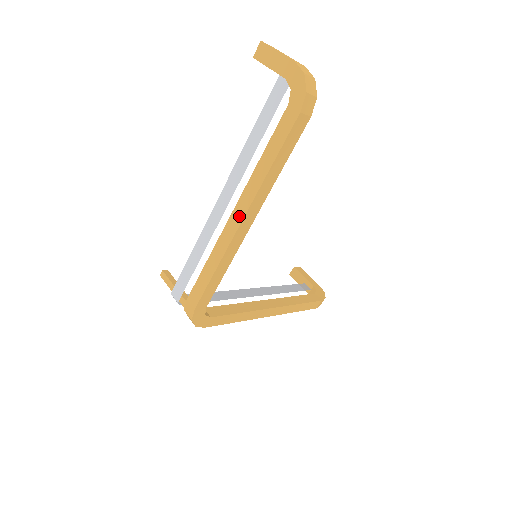
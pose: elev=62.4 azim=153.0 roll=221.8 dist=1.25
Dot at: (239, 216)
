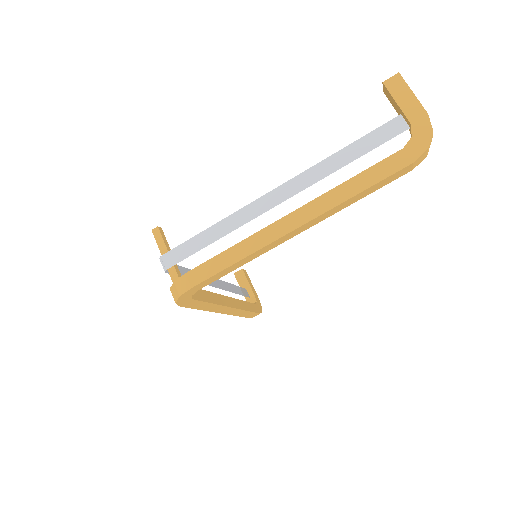
Dot at: (296, 222)
